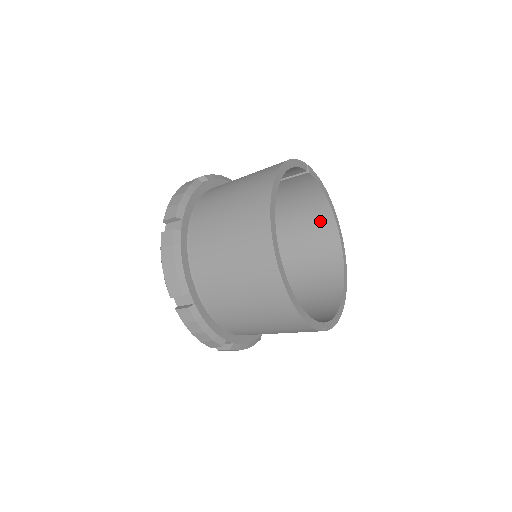
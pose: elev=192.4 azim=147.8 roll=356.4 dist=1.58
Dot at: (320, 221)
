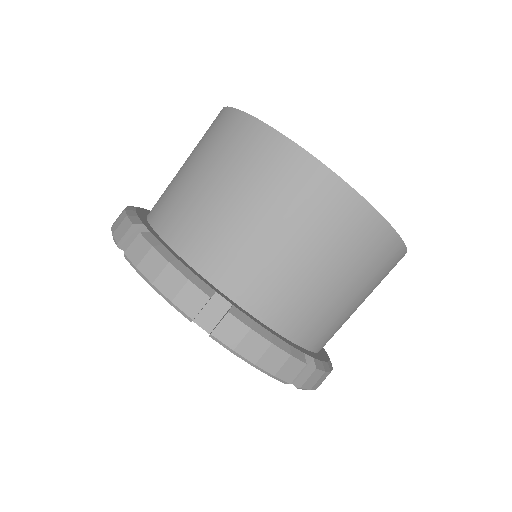
Dot at: occluded
